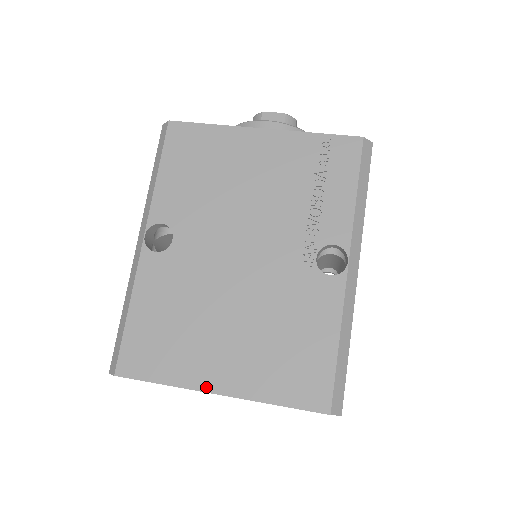
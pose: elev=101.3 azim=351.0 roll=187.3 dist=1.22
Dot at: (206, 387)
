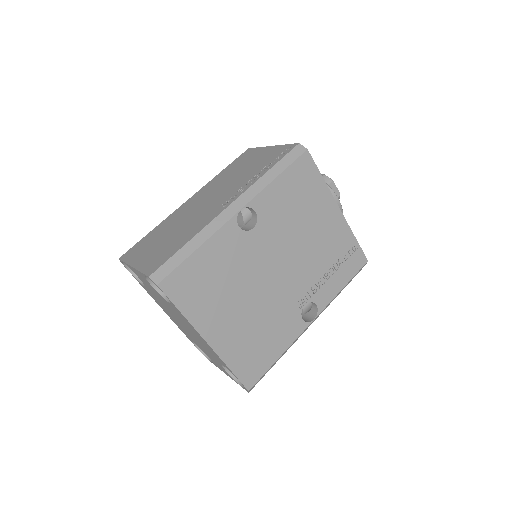
Dot at: (204, 333)
